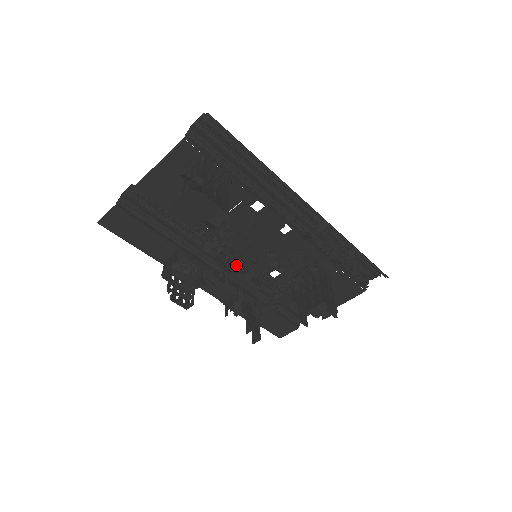
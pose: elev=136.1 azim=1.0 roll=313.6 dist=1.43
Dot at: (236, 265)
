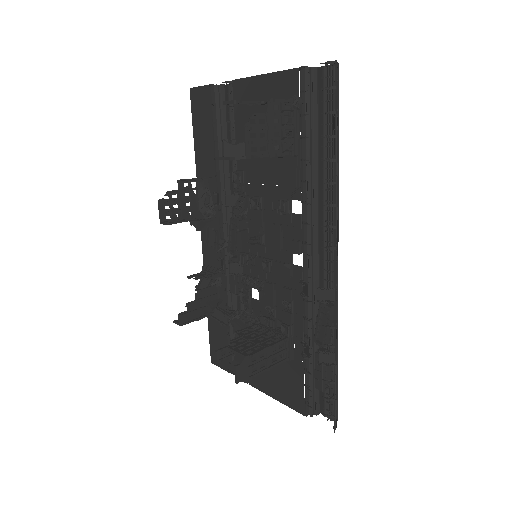
Dot at: occluded
